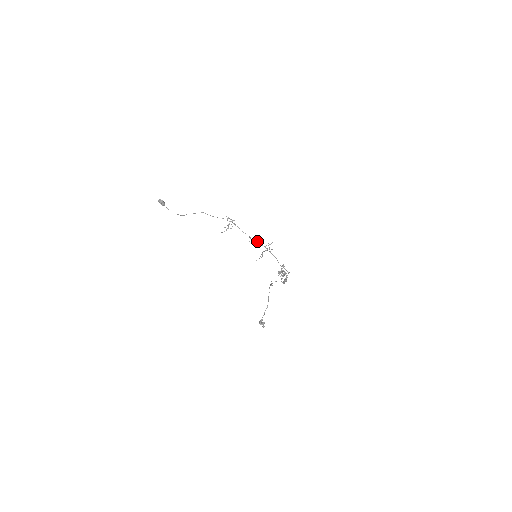
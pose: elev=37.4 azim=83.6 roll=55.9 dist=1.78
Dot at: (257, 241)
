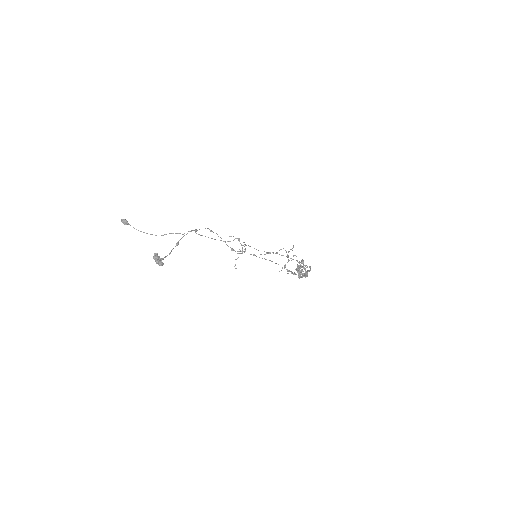
Dot at: (275, 253)
